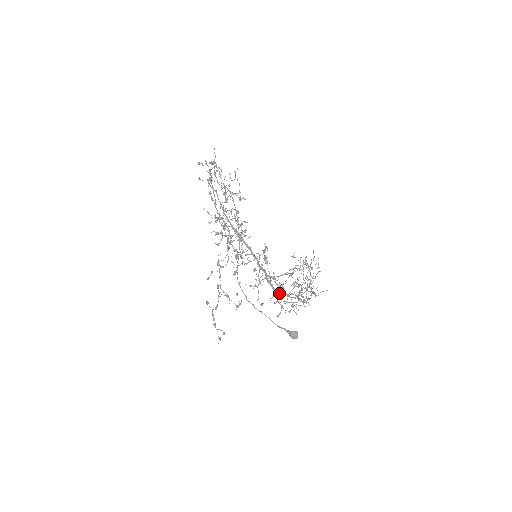
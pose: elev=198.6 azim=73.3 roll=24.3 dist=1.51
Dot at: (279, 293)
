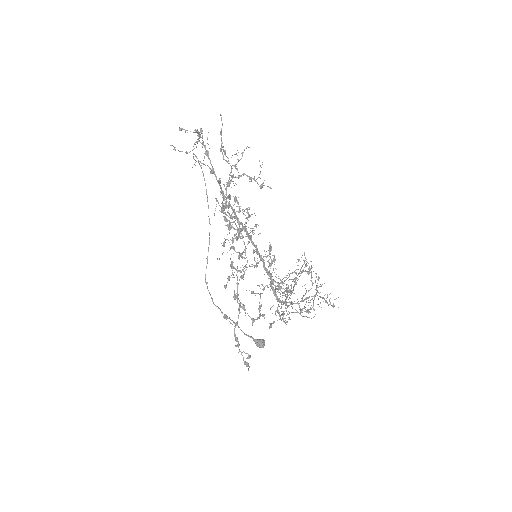
Dot at: (280, 301)
